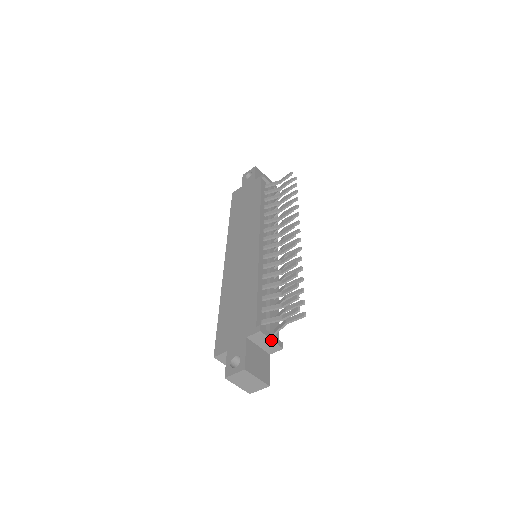
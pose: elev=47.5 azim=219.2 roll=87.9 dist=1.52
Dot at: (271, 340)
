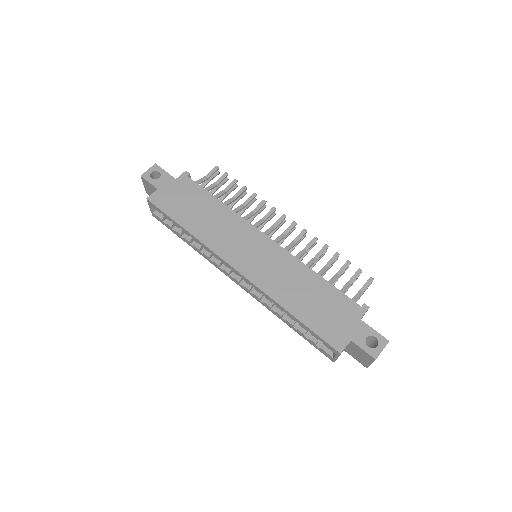
Dot at: occluded
